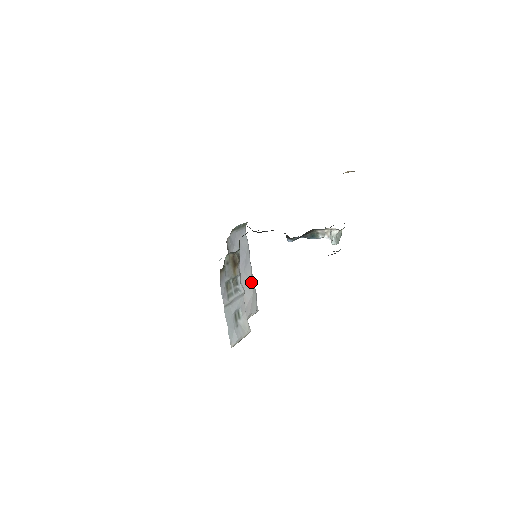
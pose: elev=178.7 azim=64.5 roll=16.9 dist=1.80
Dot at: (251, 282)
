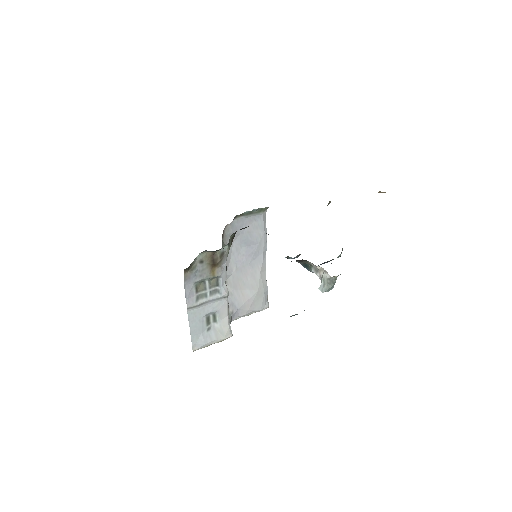
Dot at: (259, 278)
